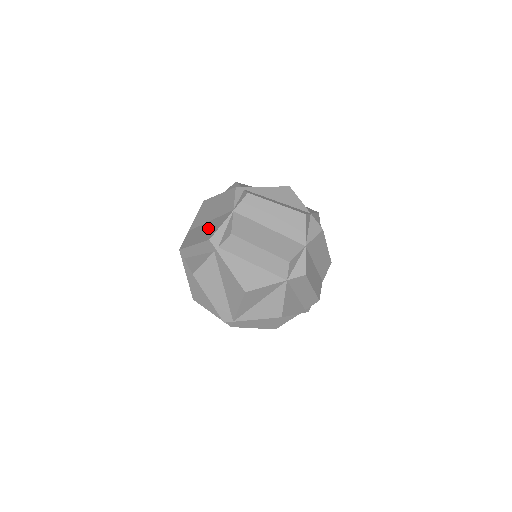
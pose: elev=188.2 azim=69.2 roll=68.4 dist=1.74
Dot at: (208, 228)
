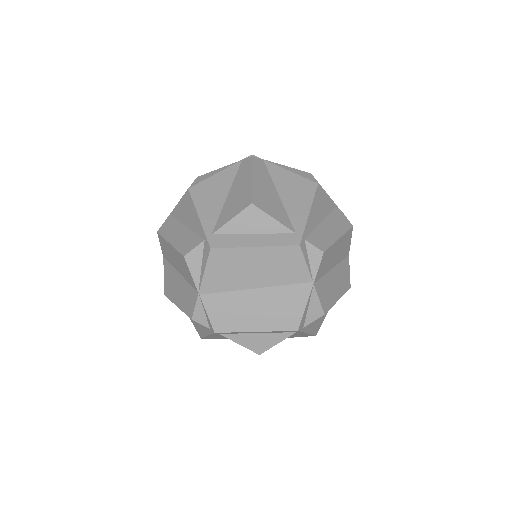
Dot at: (270, 305)
